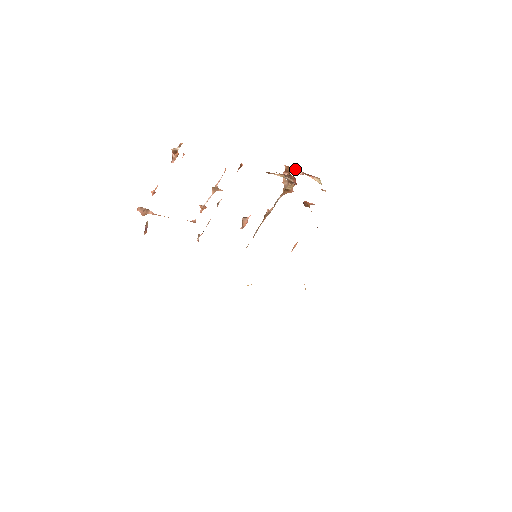
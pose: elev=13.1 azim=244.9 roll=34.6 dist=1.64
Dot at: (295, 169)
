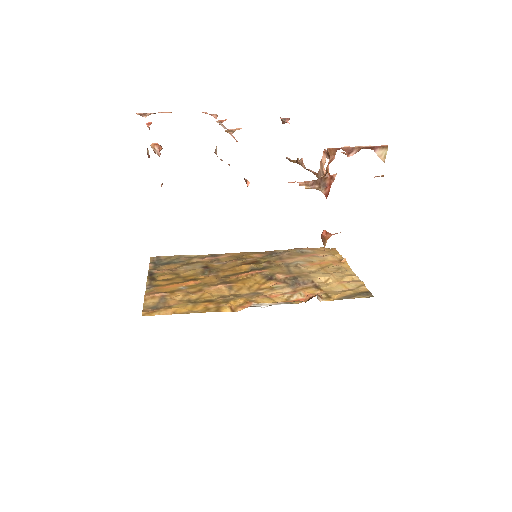
Dot at: (345, 148)
